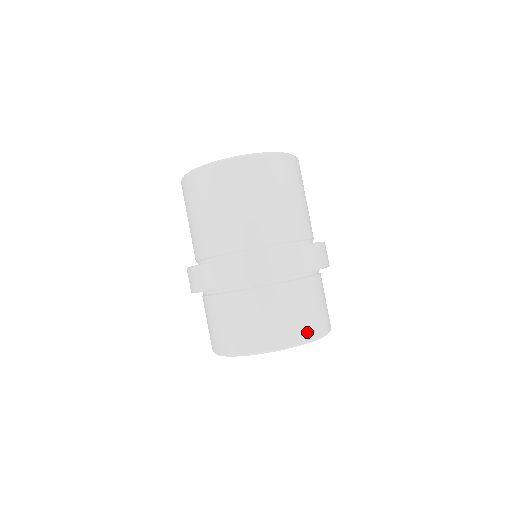
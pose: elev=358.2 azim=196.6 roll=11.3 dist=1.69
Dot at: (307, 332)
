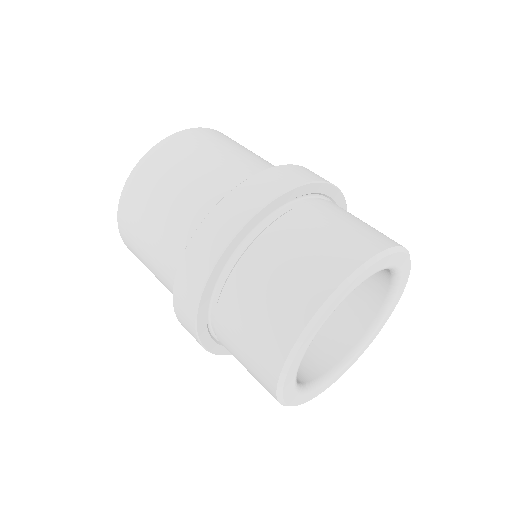
Dot at: occluded
